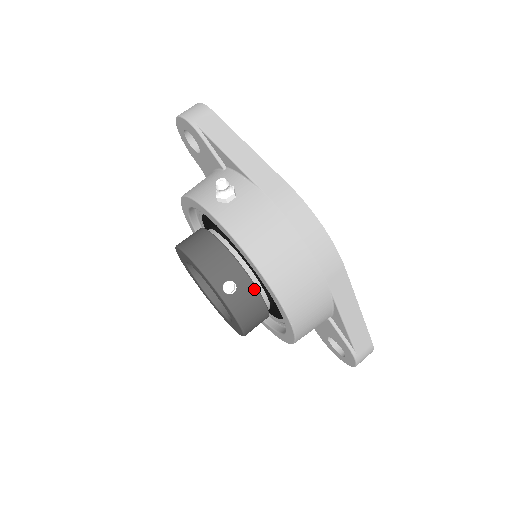
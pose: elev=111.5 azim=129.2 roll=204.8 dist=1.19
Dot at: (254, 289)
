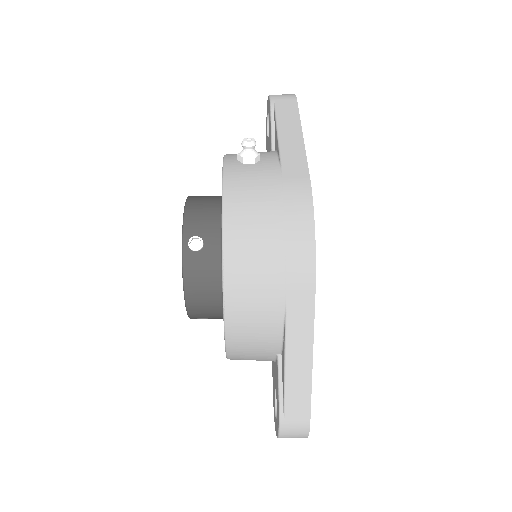
Dot at: (218, 263)
